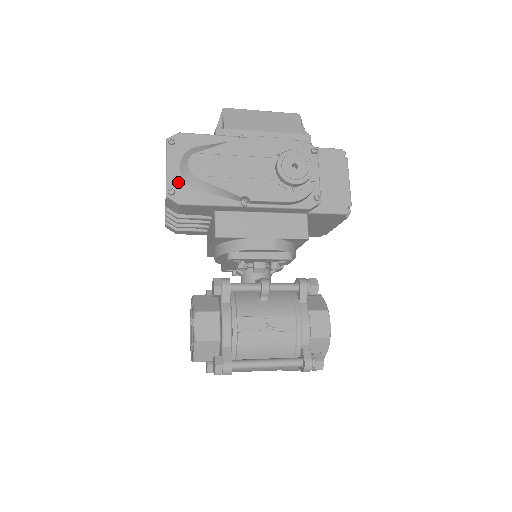
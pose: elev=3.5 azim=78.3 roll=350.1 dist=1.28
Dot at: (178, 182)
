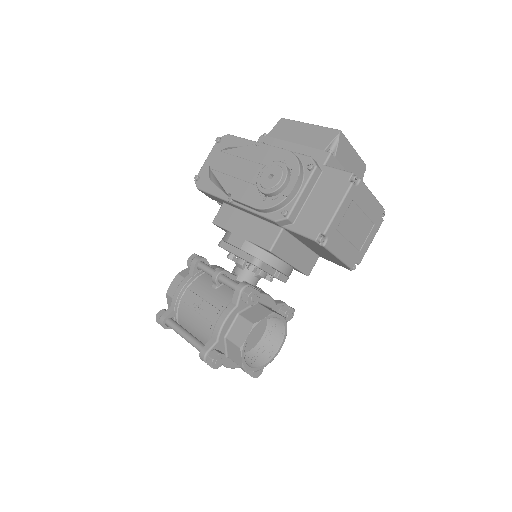
Dot at: (205, 172)
